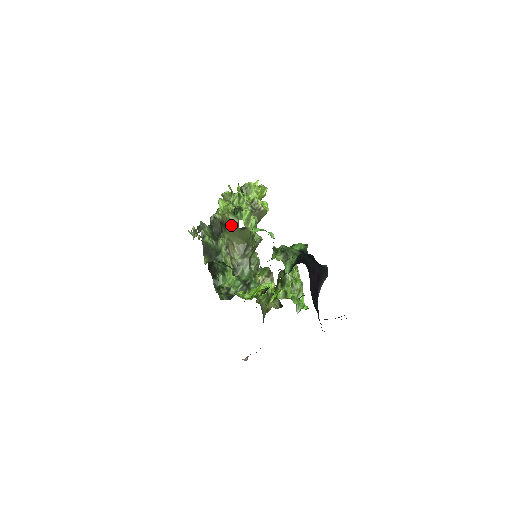
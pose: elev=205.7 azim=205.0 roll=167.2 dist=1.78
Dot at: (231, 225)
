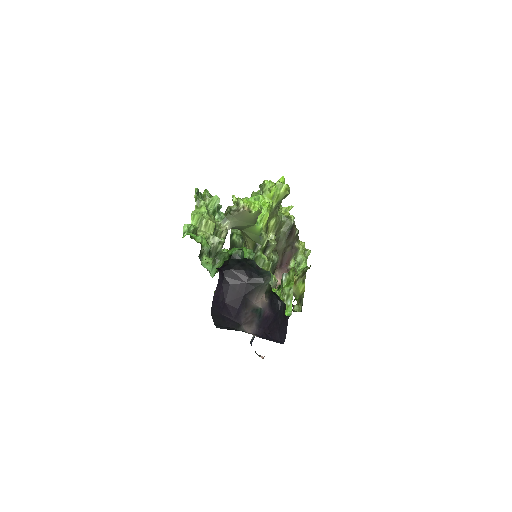
Dot at: occluded
